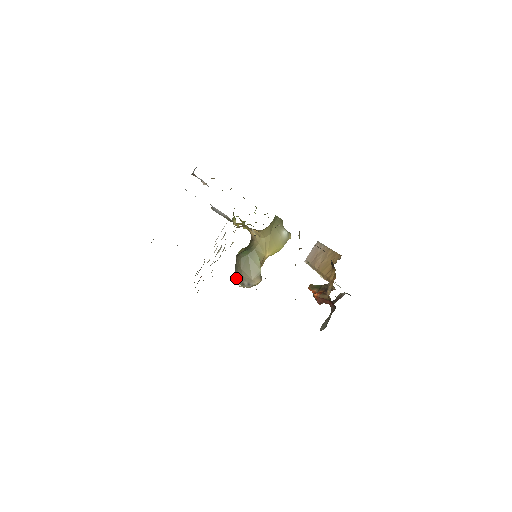
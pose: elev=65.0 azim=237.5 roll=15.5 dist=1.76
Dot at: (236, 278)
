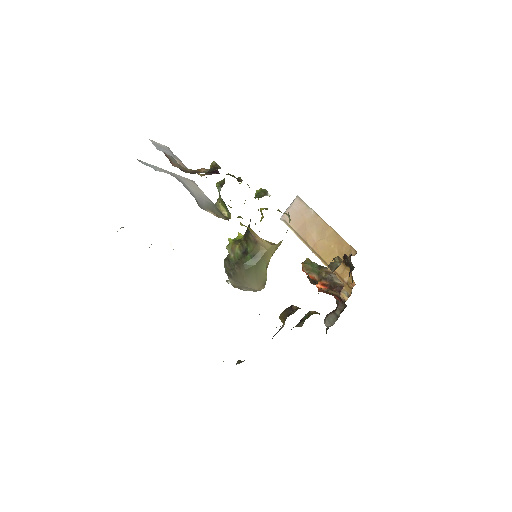
Dot at: (231, 282)
